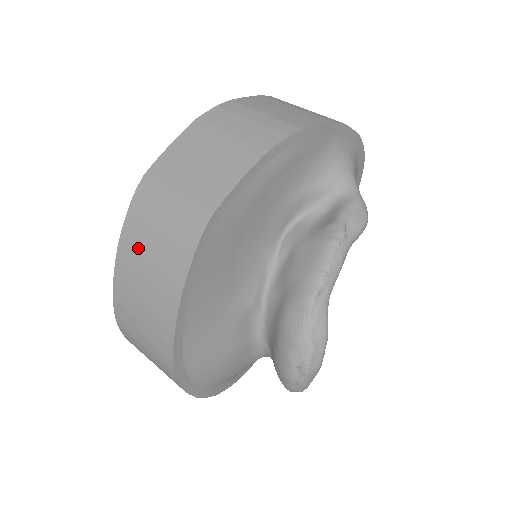
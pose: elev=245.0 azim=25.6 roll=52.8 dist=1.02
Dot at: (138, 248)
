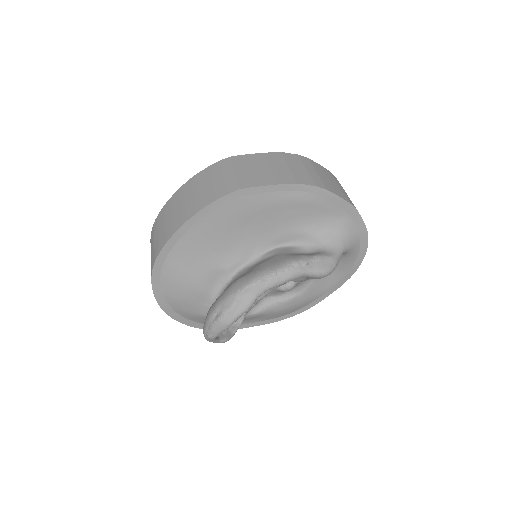
Dot at: (195, 186)
